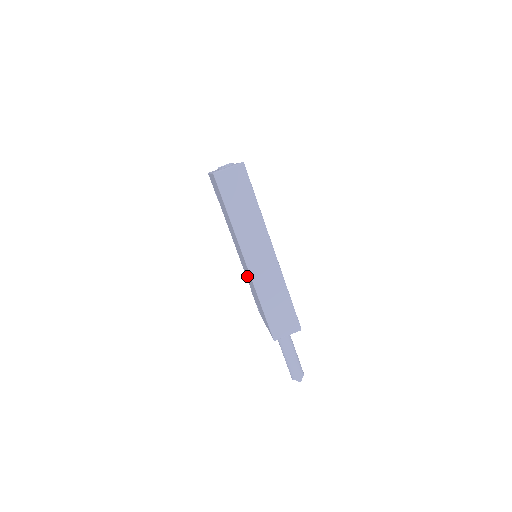
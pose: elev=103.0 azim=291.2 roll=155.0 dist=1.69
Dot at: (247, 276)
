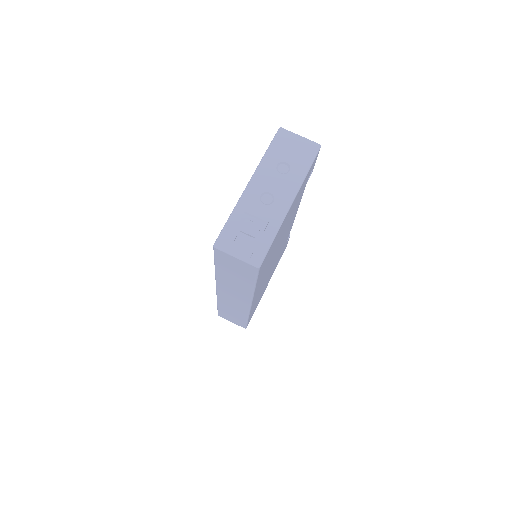
Dot at: occluded
